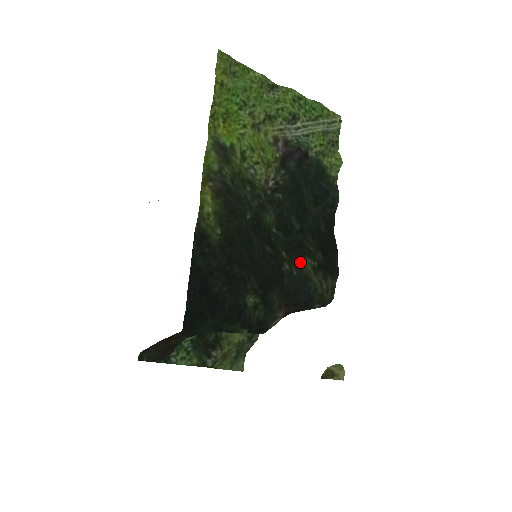
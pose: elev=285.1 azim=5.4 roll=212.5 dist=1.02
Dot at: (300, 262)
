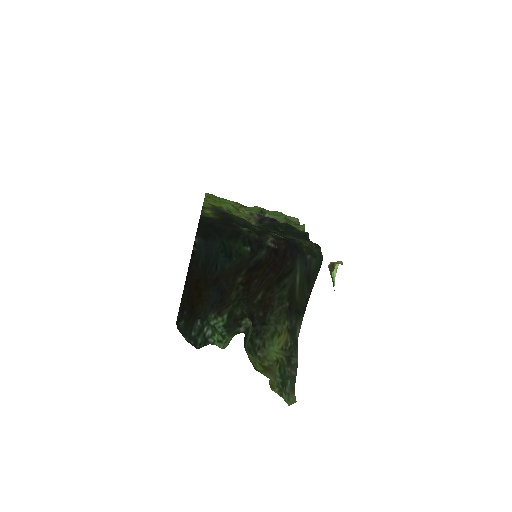
Dot at: (283, 236)
